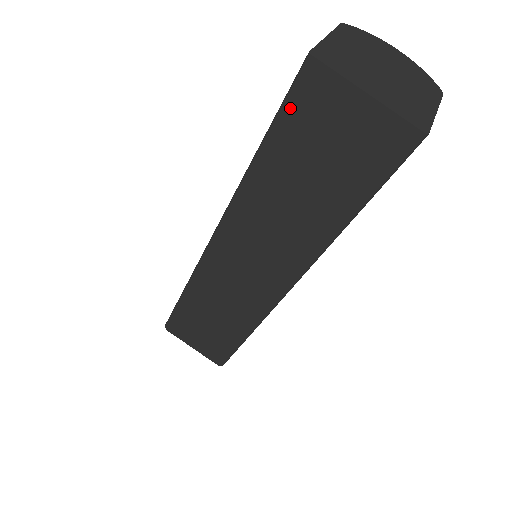
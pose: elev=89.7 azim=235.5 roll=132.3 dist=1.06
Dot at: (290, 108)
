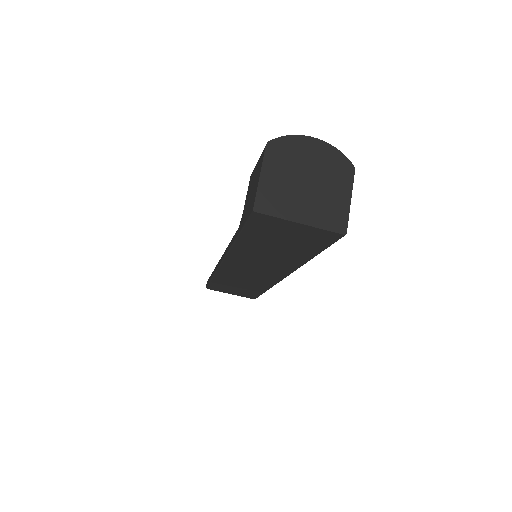
Dot at: (251, 226)
